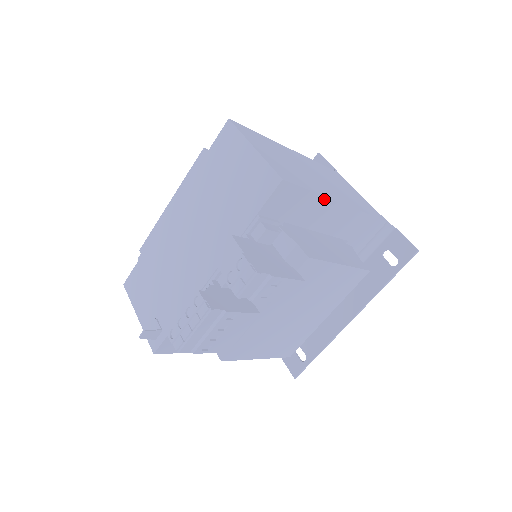
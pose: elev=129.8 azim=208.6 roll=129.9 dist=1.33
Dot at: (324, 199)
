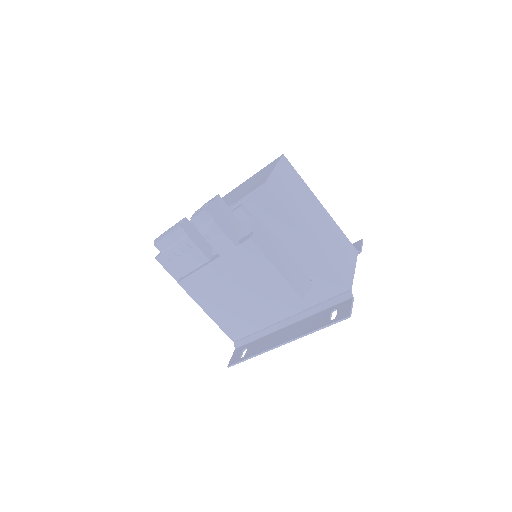
Dot at: (294, 222)
